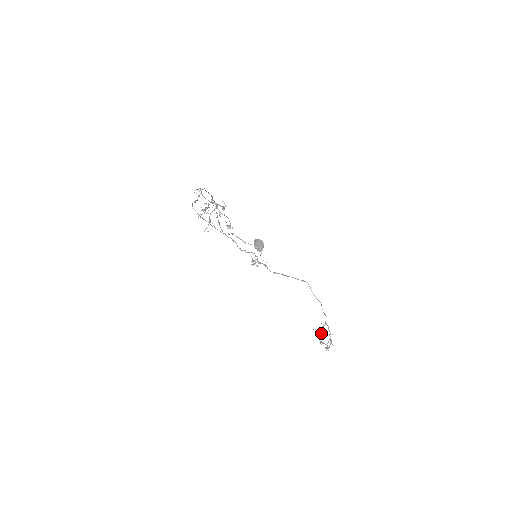
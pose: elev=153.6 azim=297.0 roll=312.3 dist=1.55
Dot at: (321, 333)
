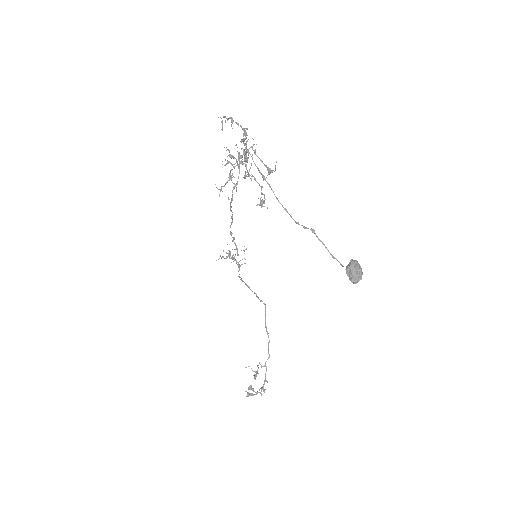
Dot at: (255, 376)
